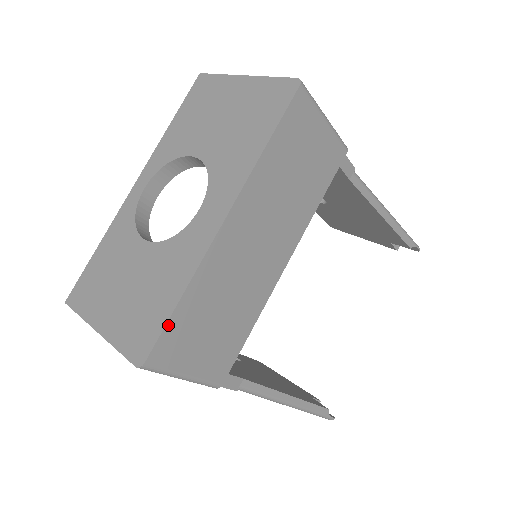
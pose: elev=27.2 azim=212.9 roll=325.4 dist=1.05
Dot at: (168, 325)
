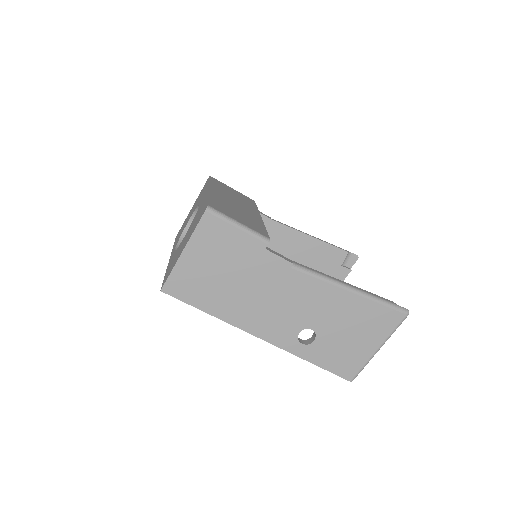
Dot at: (210, 201)
